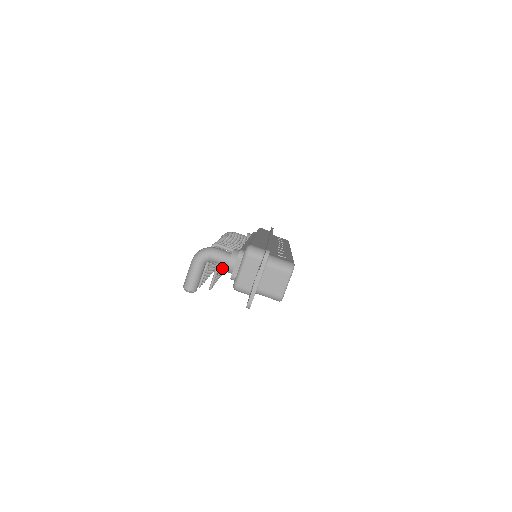
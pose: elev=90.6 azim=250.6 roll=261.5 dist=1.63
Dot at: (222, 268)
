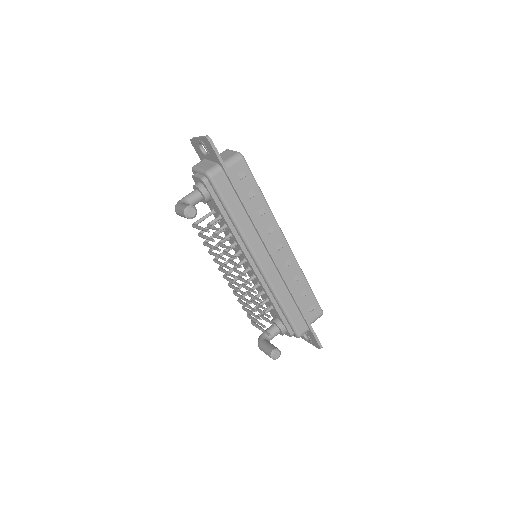
Dot at: (241, 272)
